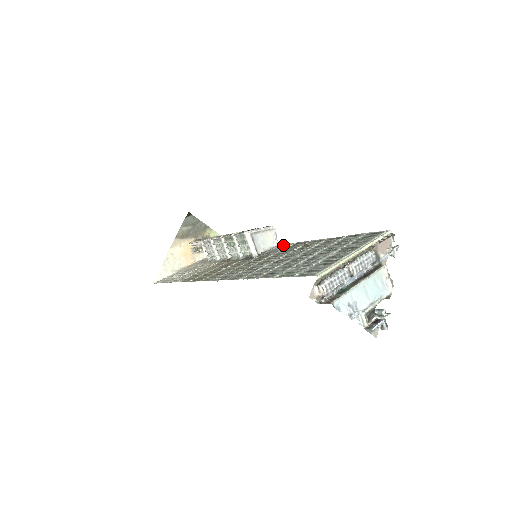
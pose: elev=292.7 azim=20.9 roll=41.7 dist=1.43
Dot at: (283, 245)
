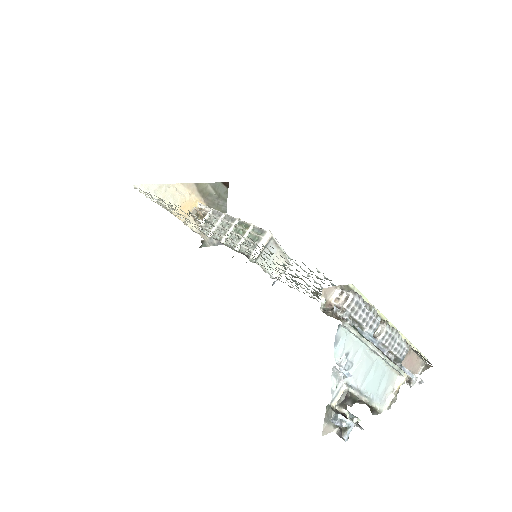
Dot at: occluded
